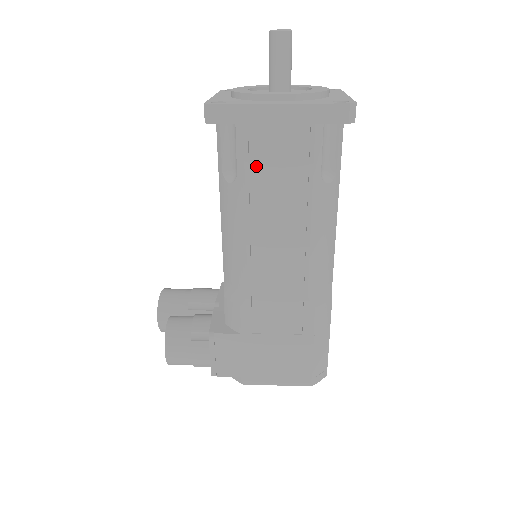
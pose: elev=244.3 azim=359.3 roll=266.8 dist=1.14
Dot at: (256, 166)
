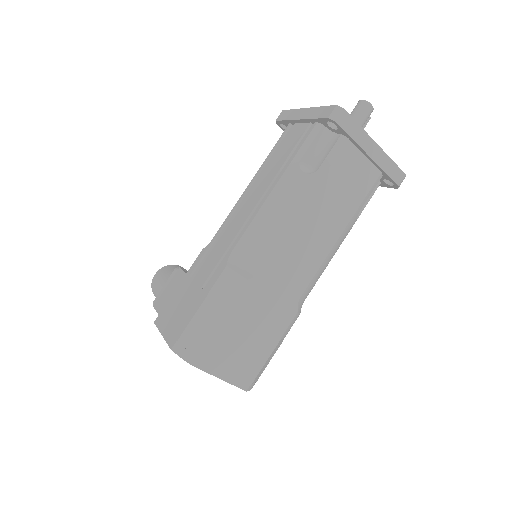
Dot at: occluded
